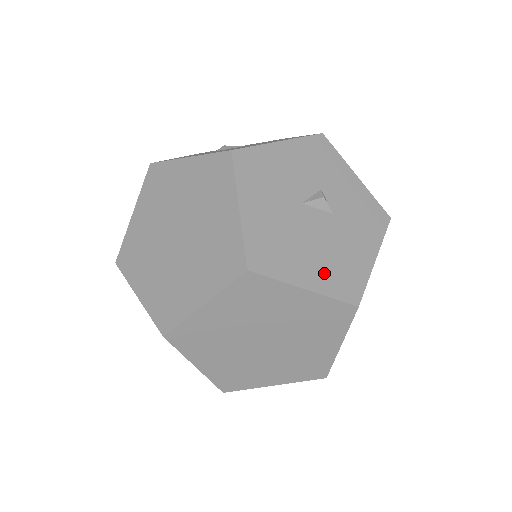
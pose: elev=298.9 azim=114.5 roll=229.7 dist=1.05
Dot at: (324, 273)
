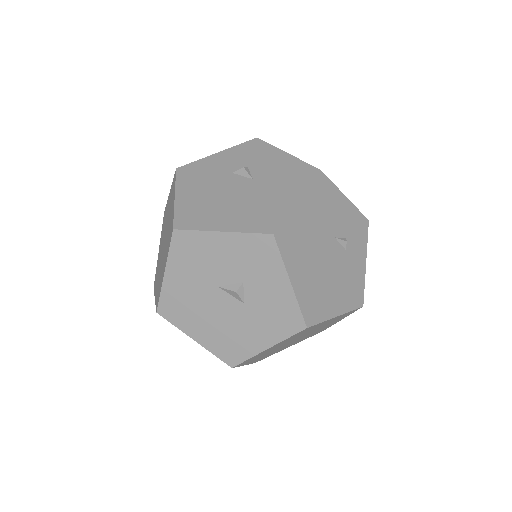
Dot at: (214, 337)
